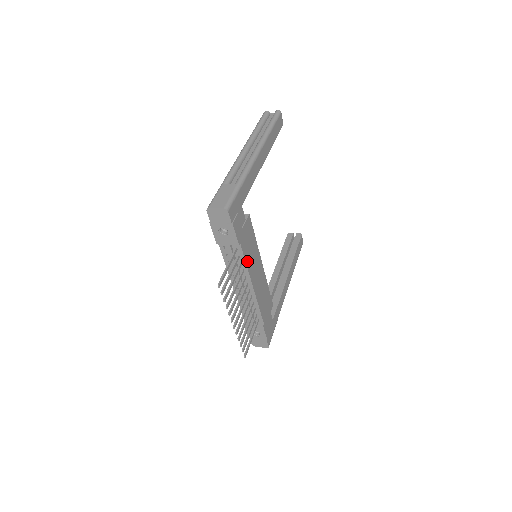
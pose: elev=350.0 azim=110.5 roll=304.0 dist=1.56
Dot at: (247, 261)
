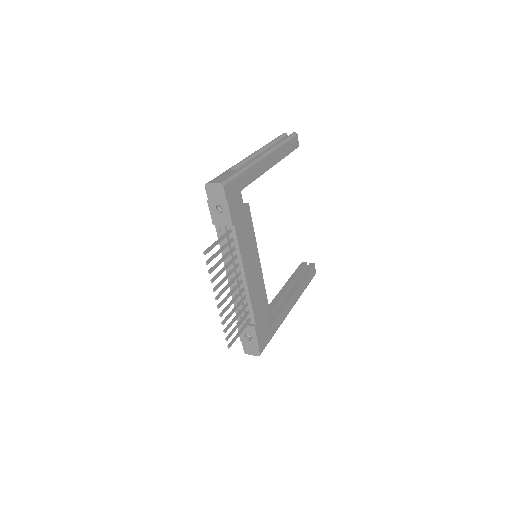
Dot at: (241, 247)
